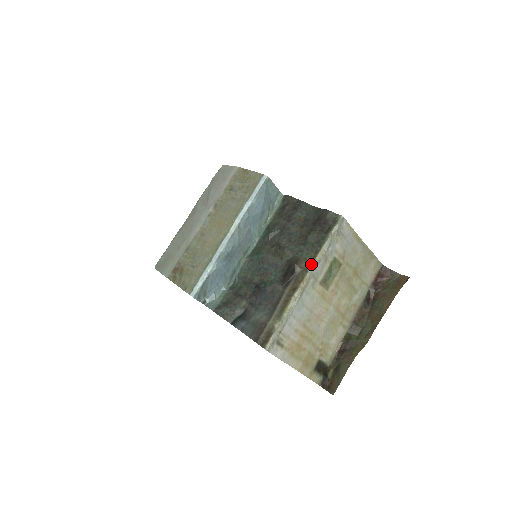
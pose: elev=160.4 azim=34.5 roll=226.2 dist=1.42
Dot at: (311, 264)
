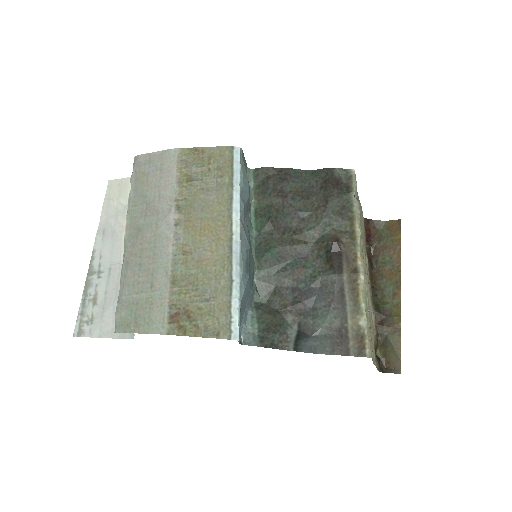
Dot at: (355, 235)
